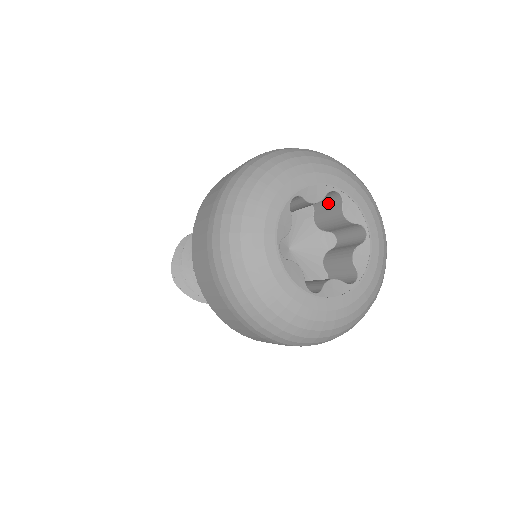
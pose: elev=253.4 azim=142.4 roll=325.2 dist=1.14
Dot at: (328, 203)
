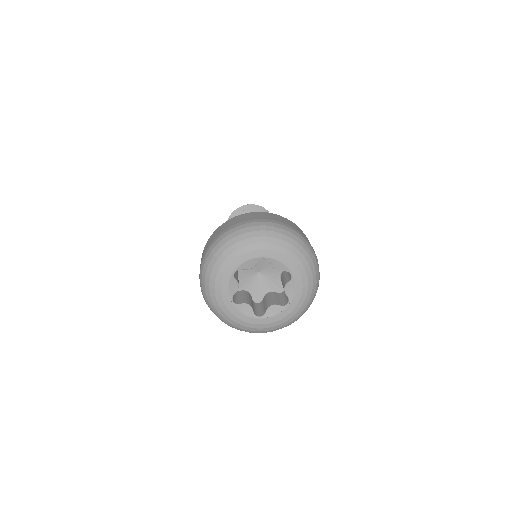
Dot at: occluded
